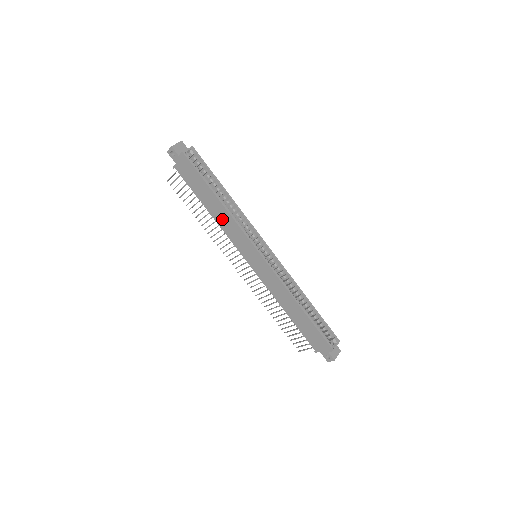
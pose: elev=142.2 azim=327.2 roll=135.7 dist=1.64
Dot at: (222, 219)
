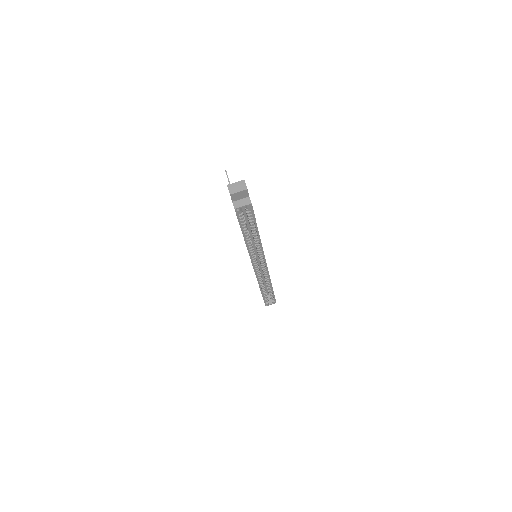
Dot at: occluded
